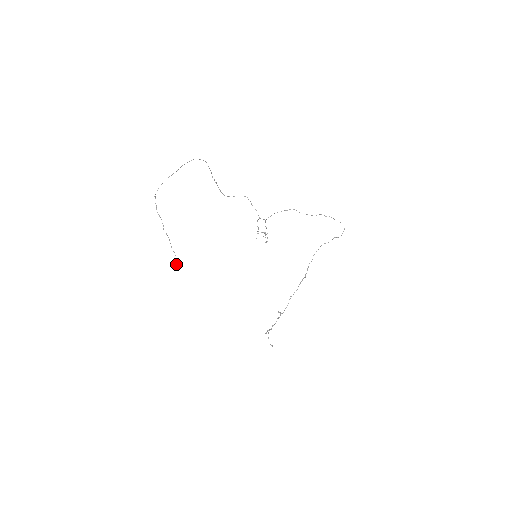
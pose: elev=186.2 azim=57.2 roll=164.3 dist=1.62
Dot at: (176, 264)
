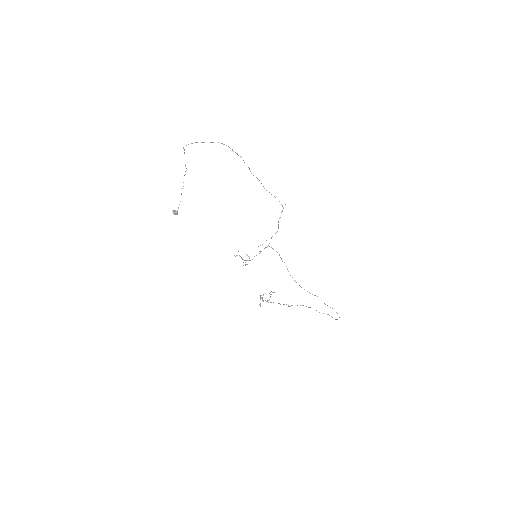
Dot at: (173, 211)
